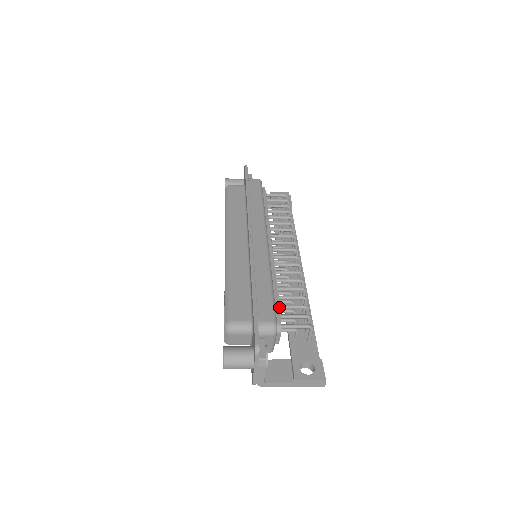
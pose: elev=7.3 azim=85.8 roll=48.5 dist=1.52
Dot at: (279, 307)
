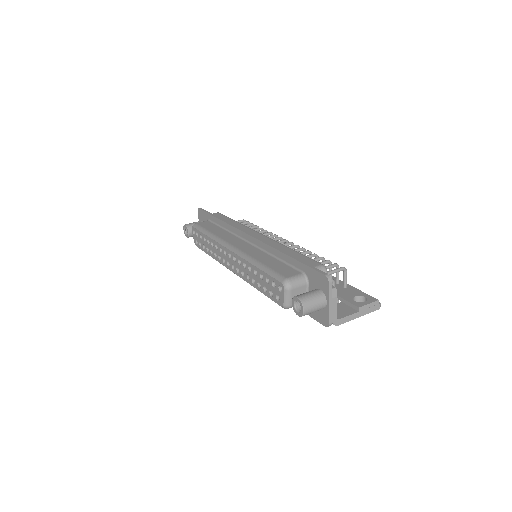
Dot at: occluded
